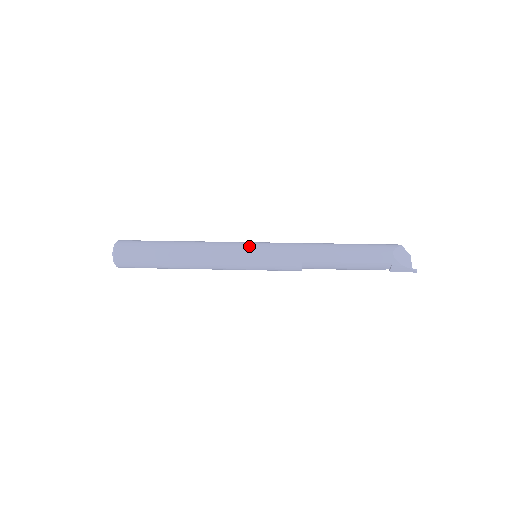
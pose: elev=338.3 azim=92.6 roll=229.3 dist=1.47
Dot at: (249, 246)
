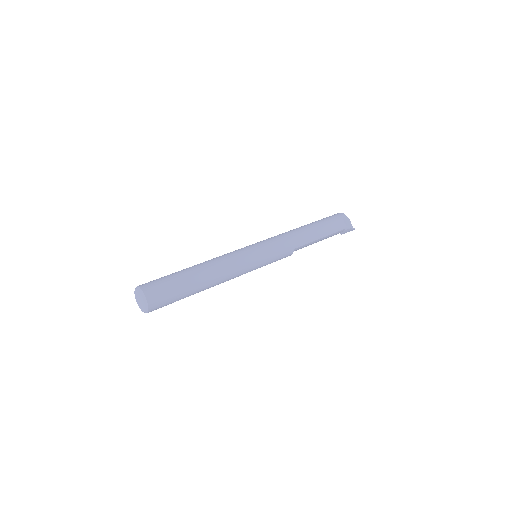
Dot at: (254, 250)
